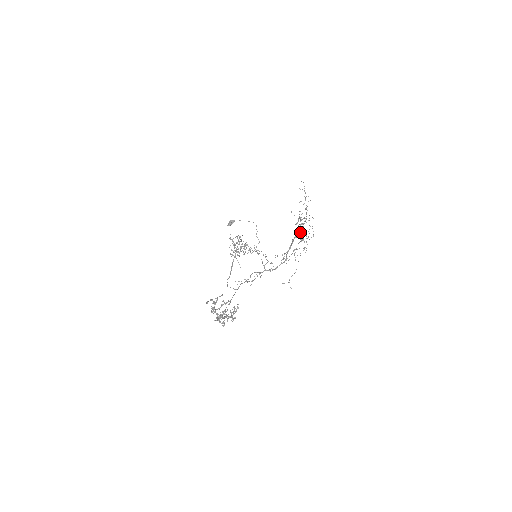
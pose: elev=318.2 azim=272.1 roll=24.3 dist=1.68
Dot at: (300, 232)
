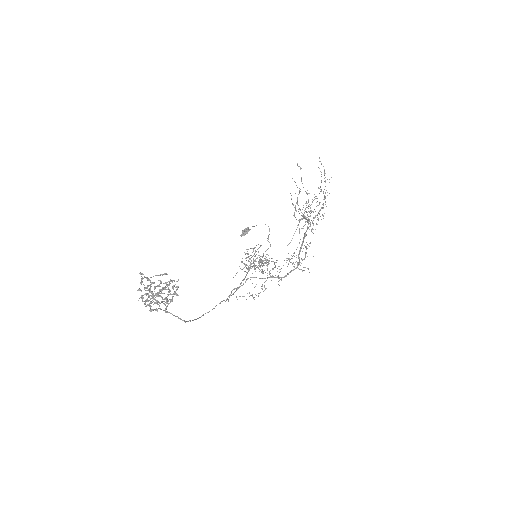
Dot at: (296, 203)
